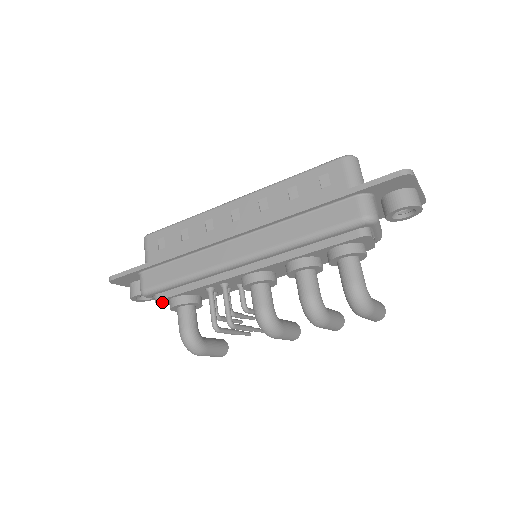
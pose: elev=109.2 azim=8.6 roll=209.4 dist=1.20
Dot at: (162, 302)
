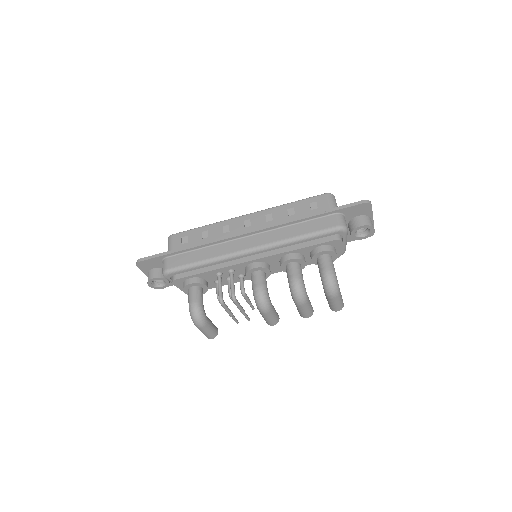
Dot at: (177, 283)
